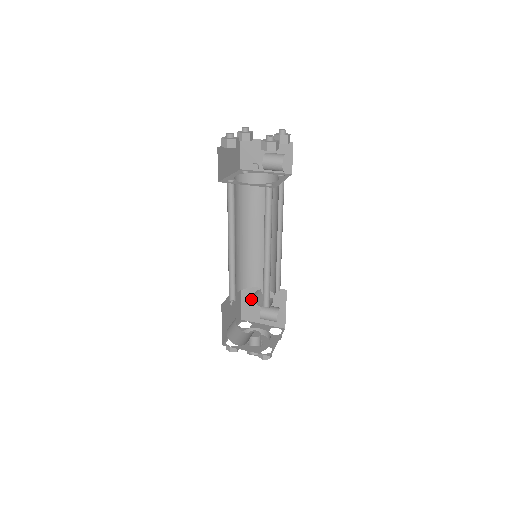
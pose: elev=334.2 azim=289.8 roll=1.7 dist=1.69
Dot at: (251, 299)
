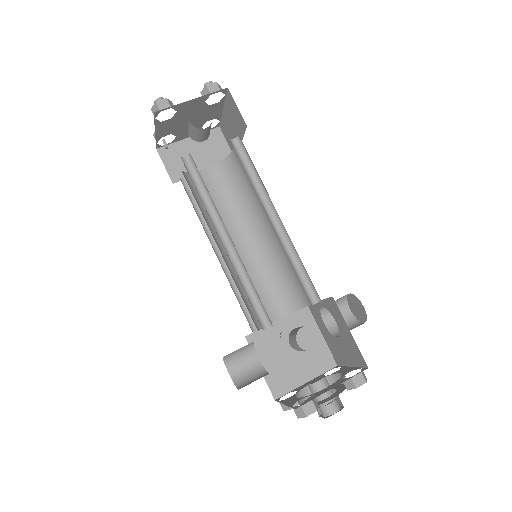
Dot at: (325, 328)
